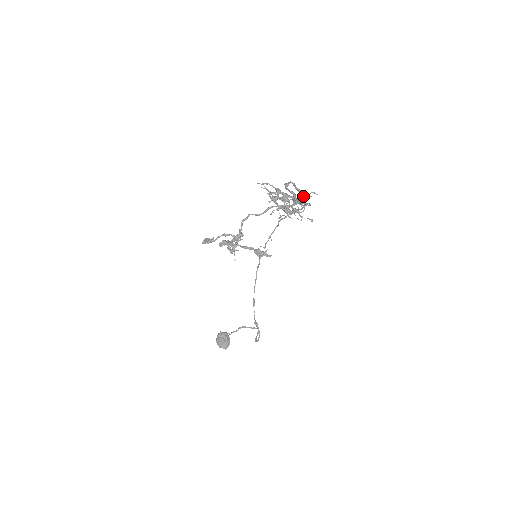
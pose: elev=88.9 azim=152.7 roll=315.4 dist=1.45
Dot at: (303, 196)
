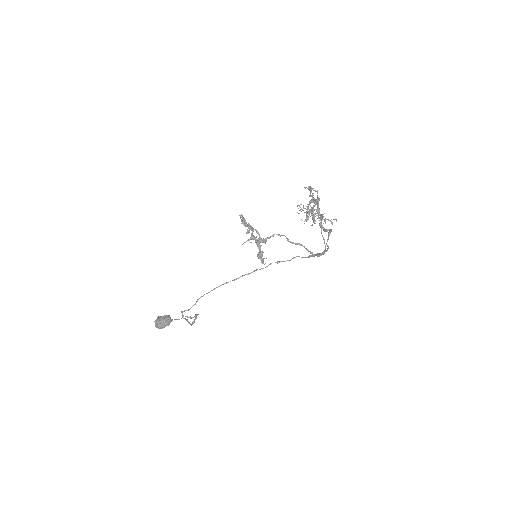
Dot at: (328, 219)
